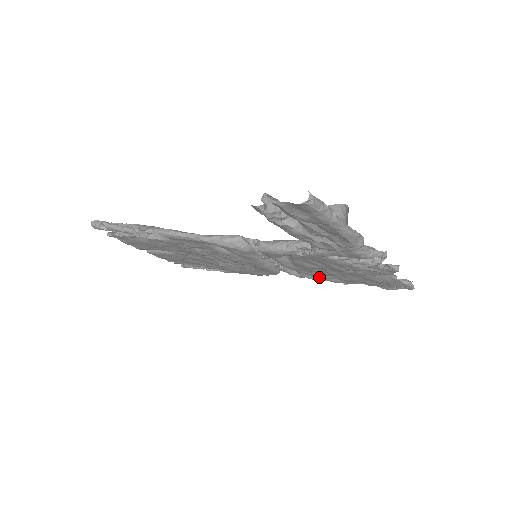
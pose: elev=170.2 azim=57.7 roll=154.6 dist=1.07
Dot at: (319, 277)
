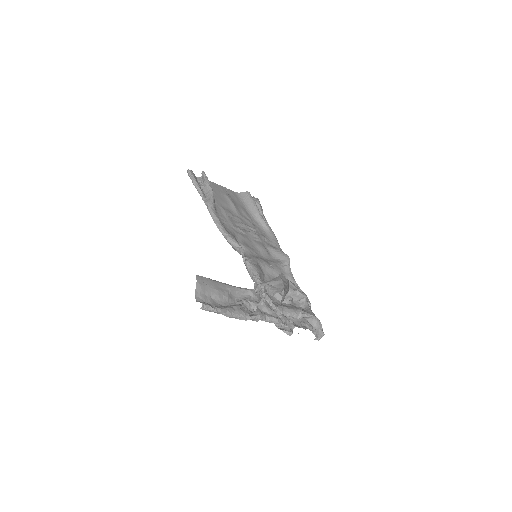
Dot at: occluded
